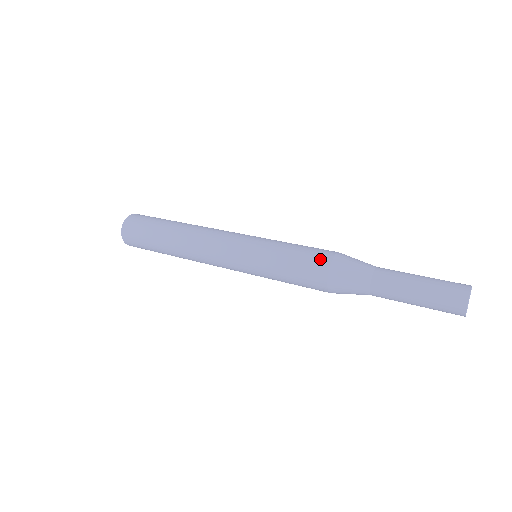
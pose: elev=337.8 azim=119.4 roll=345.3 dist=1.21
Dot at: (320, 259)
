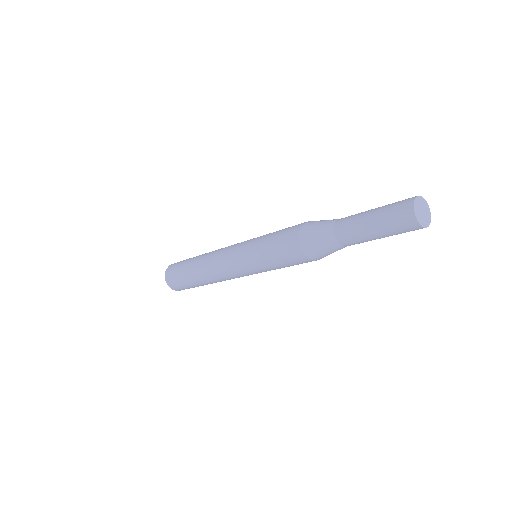
Dot at: (293, 229)
